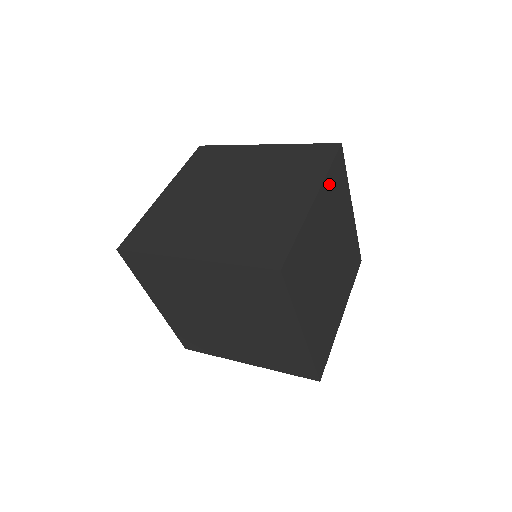
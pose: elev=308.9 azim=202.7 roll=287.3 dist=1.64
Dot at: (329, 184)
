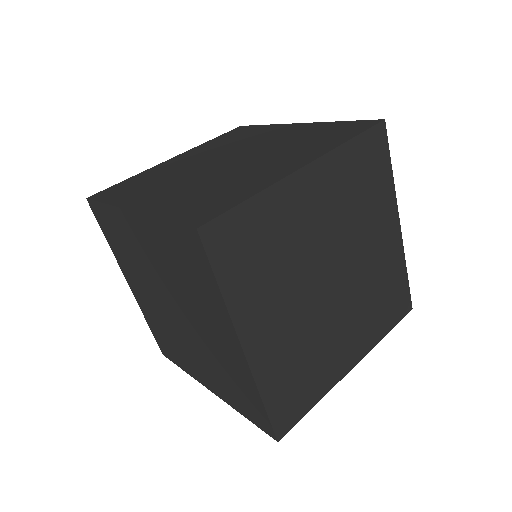
Dot at: (345, 162)
